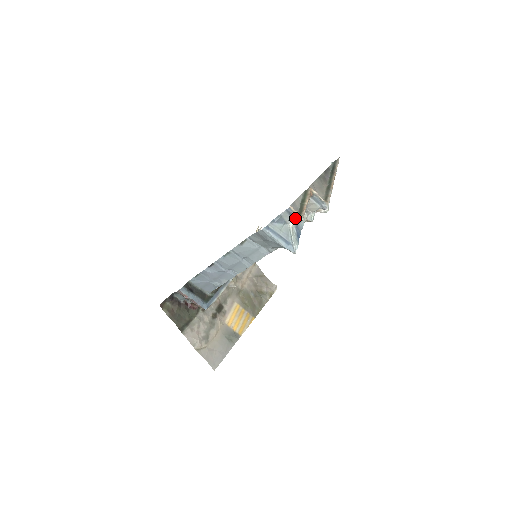
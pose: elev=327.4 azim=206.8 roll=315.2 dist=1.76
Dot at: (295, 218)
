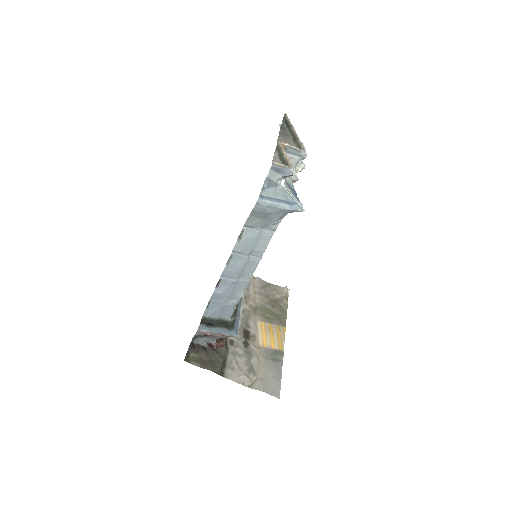
Dot at: (284, 172)
